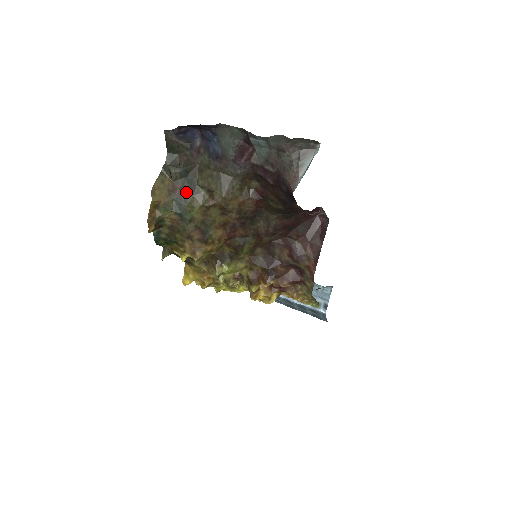
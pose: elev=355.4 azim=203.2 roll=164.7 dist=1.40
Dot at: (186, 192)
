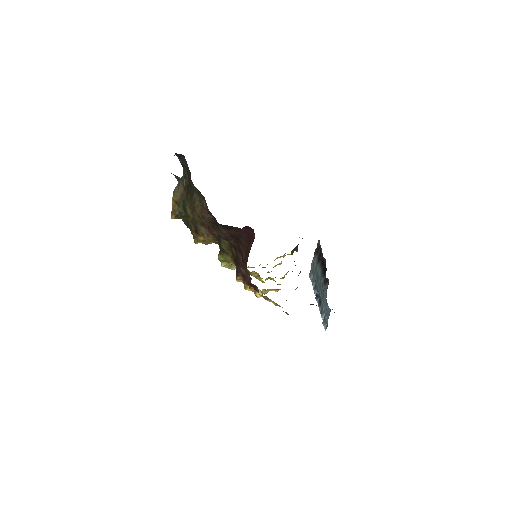
Dot at: (187, 197)
